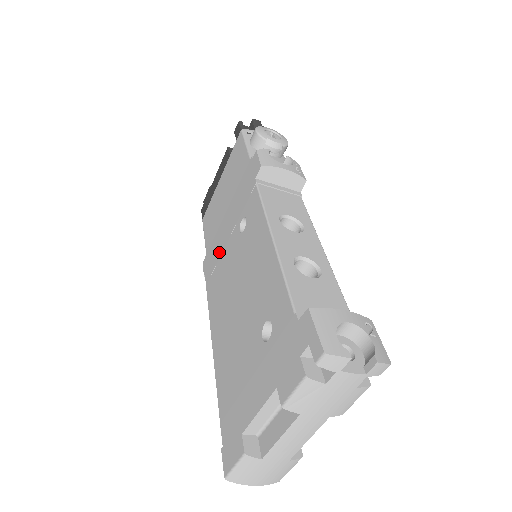
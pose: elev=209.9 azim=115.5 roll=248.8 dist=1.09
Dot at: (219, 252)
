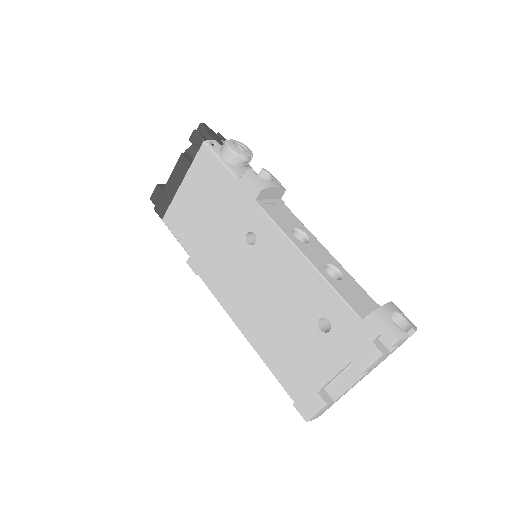
Dot at: (217, 257)
